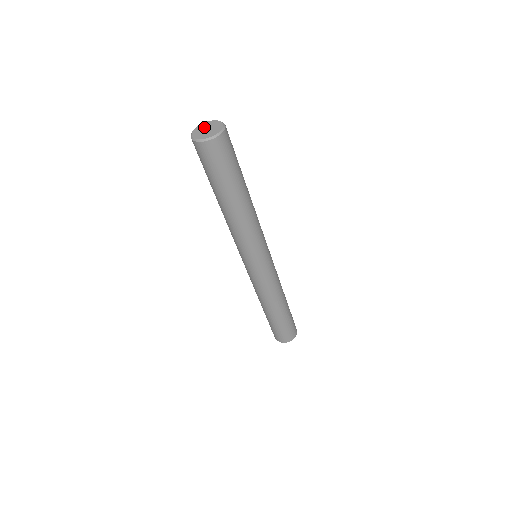
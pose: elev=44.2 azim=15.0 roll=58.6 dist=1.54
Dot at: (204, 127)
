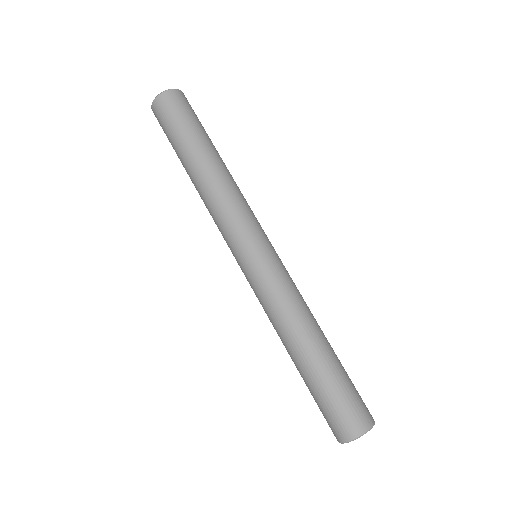
Dot at: occluded
